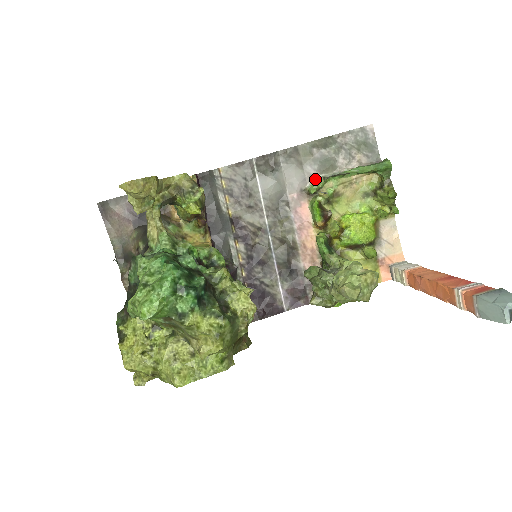
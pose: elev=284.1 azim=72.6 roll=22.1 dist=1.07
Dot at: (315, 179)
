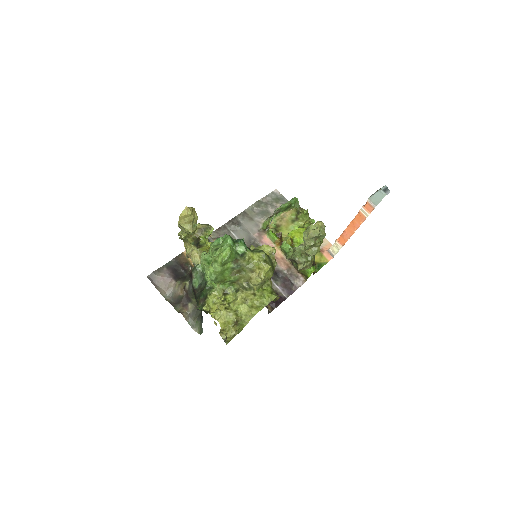
Dot at: (263, 223)
